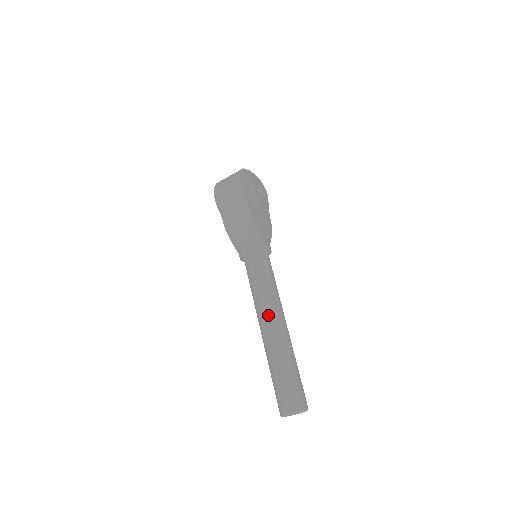
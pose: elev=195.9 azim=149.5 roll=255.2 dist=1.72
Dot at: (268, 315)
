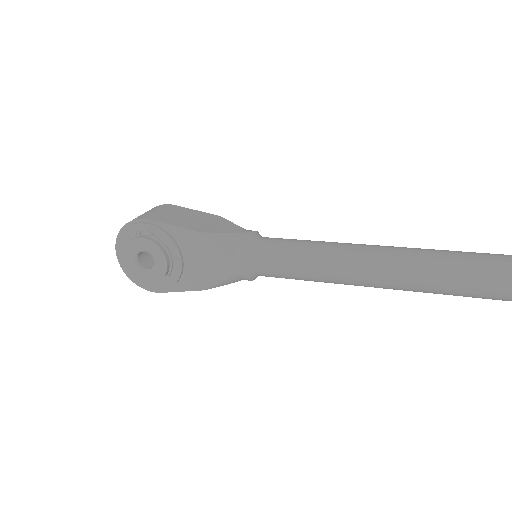
Dot at: (361, 244)
